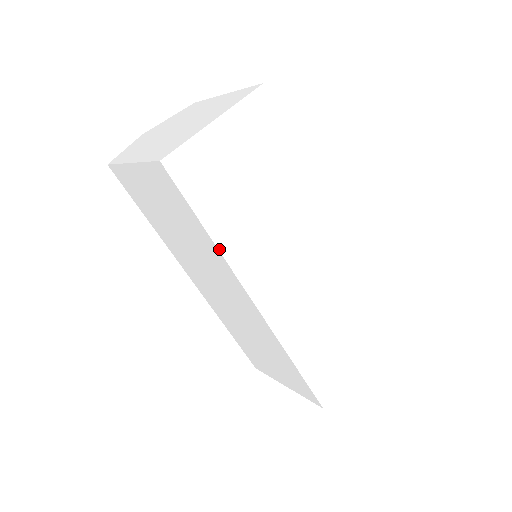
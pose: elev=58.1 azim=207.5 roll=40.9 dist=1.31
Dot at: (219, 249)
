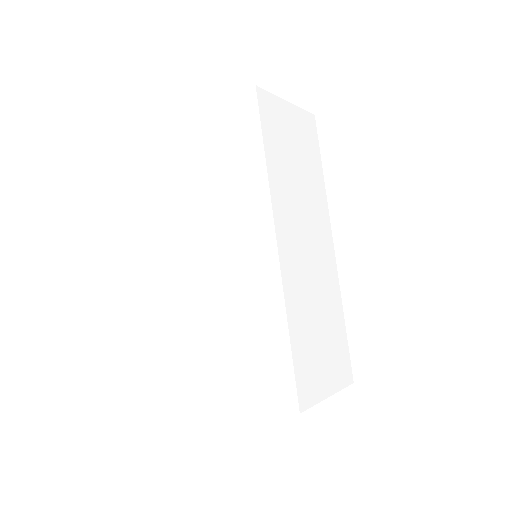
Dot at: (268, 173)
